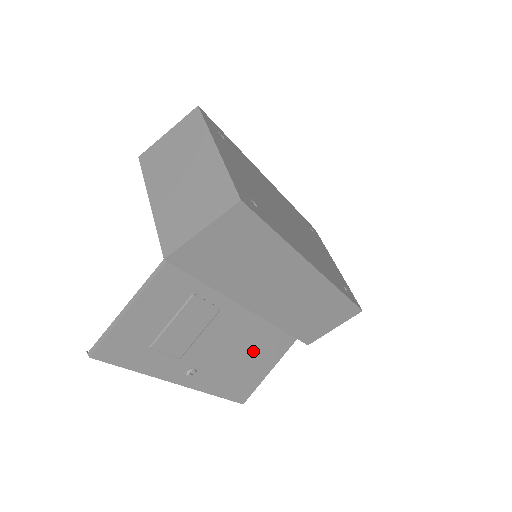
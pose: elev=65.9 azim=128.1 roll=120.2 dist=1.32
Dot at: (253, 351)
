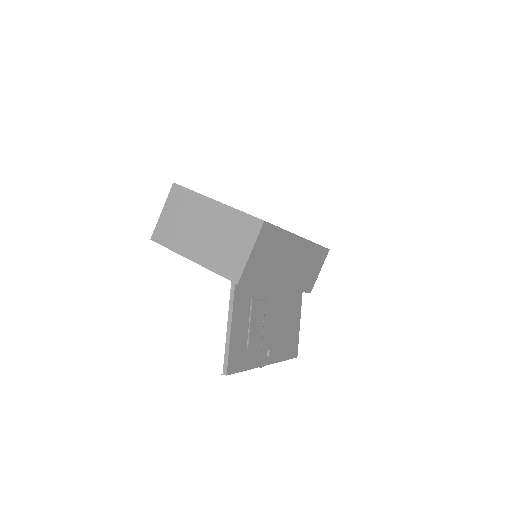
Dot at: (288, 317)
